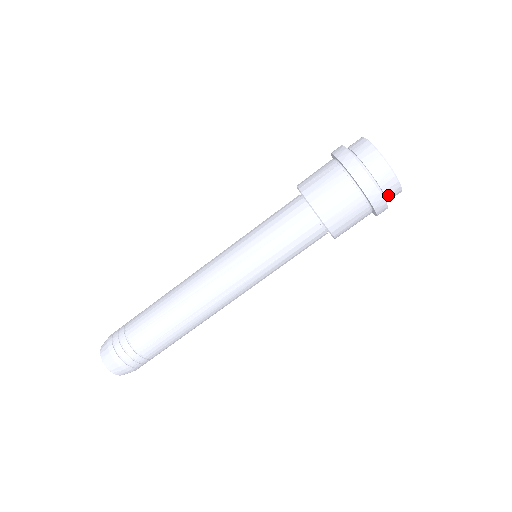
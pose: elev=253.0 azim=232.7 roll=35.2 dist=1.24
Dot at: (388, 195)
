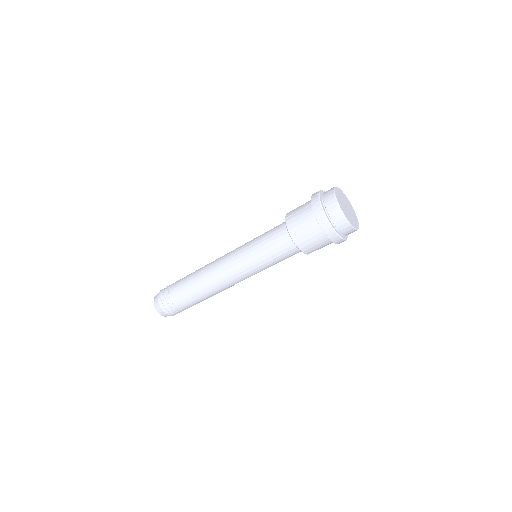
Dot at: (344, 233)
